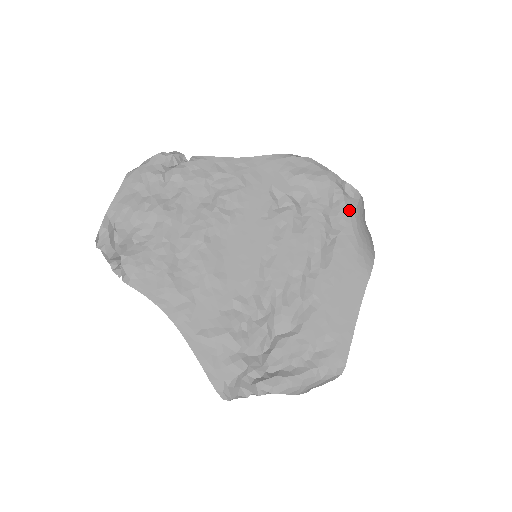
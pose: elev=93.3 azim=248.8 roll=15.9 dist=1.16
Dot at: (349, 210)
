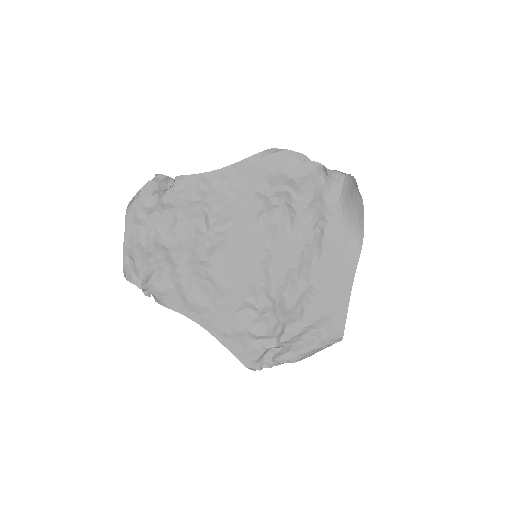
Dot at: (333, 199)
